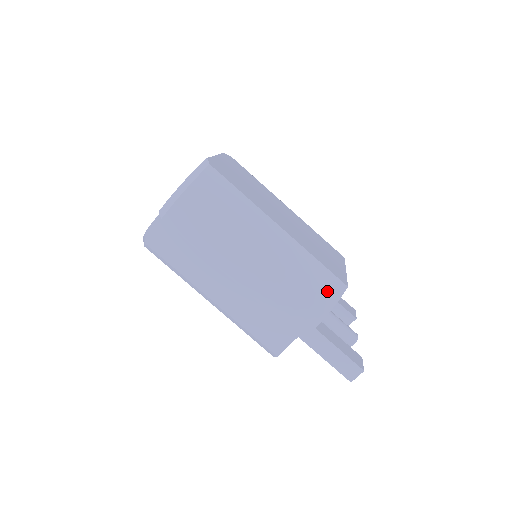
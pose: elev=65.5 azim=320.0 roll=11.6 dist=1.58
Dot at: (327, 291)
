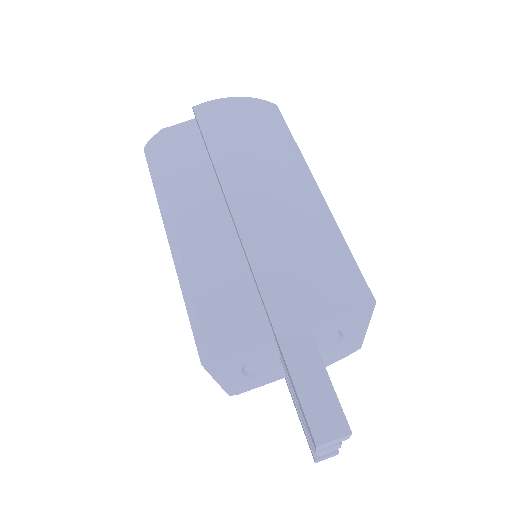
Dot at: (346, 280)
